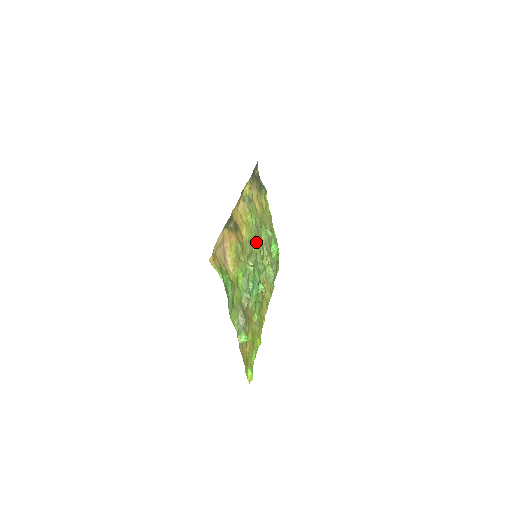
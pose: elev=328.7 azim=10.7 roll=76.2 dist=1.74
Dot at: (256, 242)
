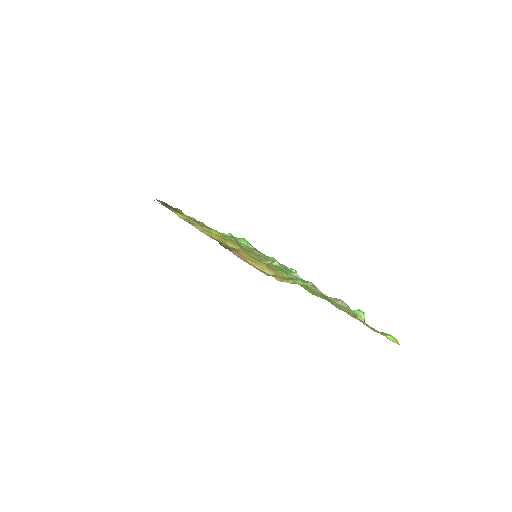
Dot at: (243, 245)
